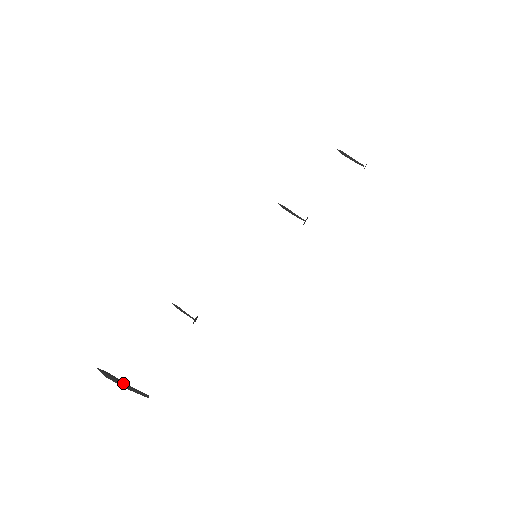
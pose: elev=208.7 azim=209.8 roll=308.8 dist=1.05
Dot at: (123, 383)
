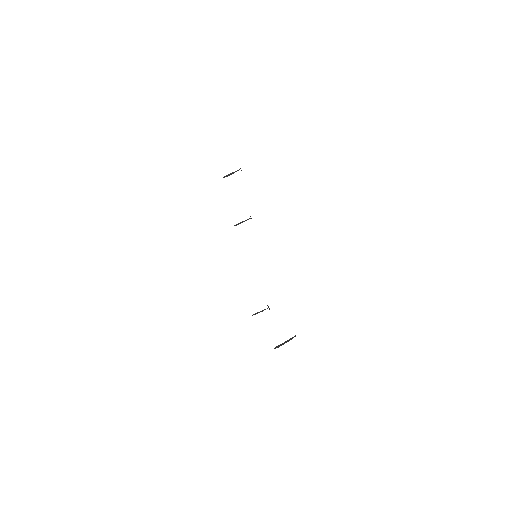
Dot at: (285, 342)
